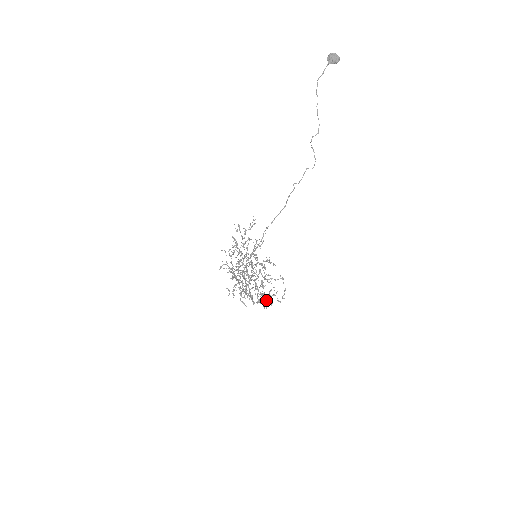
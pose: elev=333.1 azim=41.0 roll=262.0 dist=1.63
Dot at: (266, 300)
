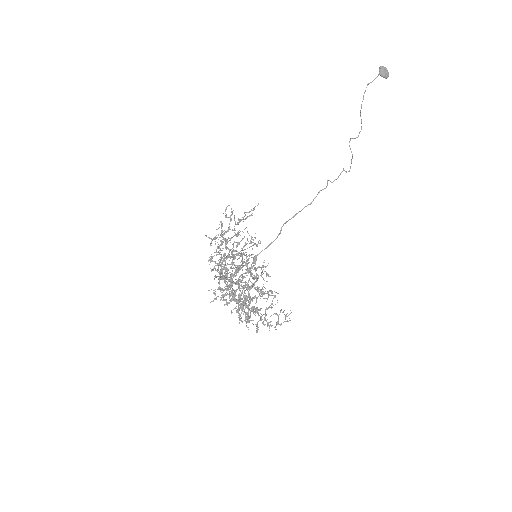
Dot at: (261, 319)
